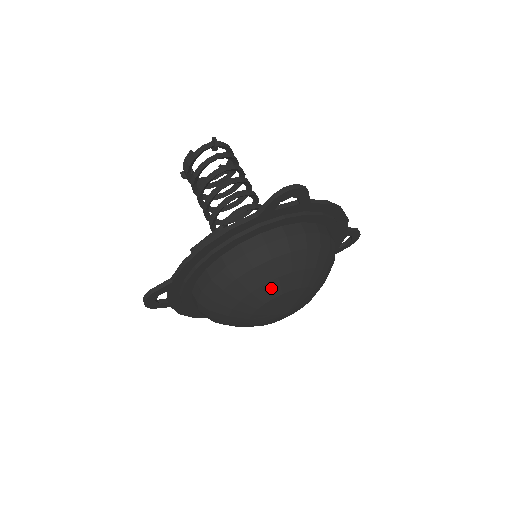
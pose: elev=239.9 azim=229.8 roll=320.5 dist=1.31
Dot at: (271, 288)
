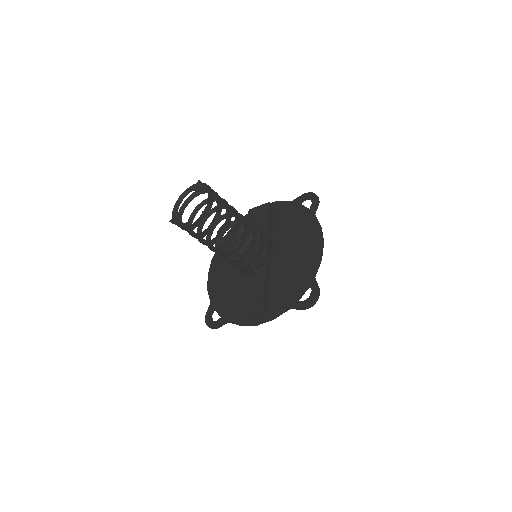
Dot at: occluded
